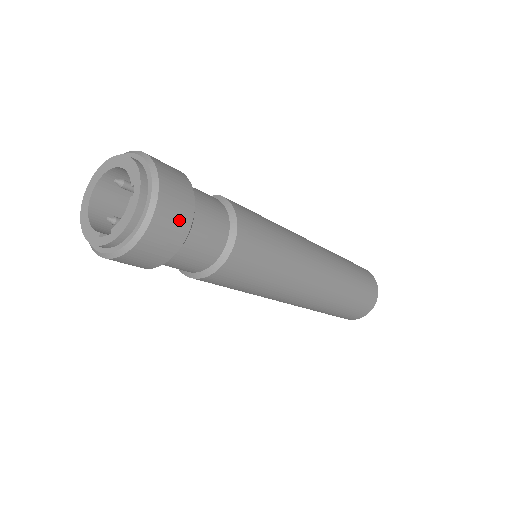
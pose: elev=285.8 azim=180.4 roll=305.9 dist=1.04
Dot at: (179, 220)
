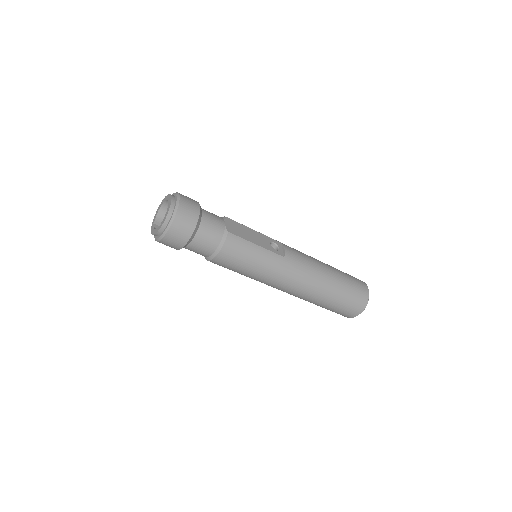
Dot at: (175, 245)
